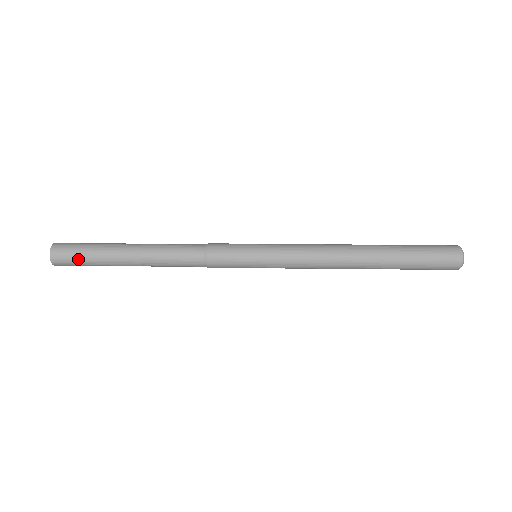
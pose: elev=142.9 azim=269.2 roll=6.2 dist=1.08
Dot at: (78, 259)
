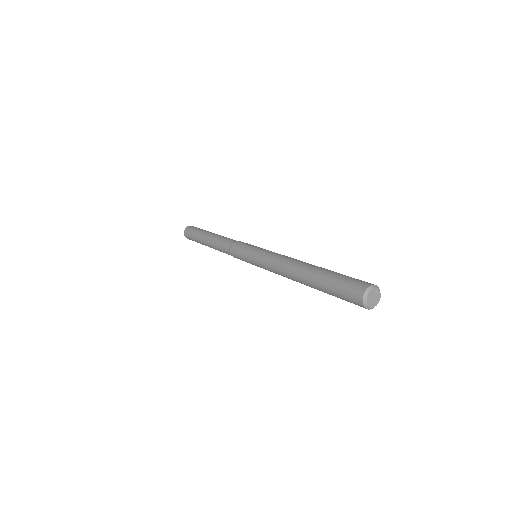
Dot at: (193, 240)
